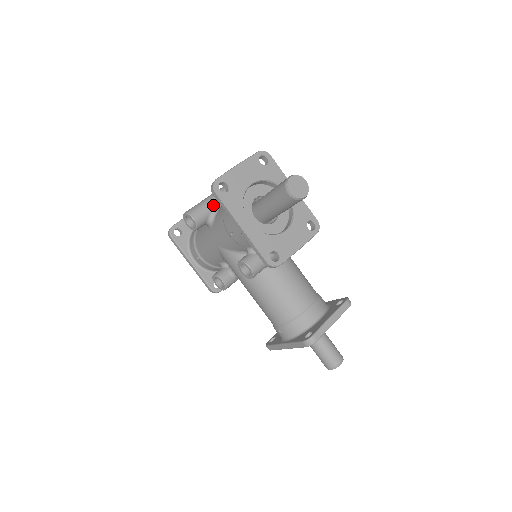
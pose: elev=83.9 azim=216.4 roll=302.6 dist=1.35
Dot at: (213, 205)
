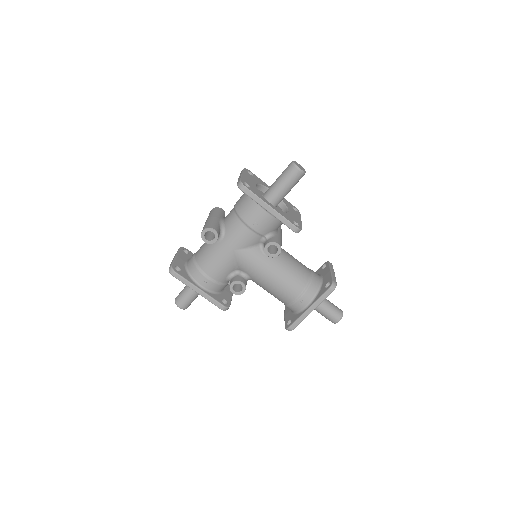
Dot at: (218, 222)
